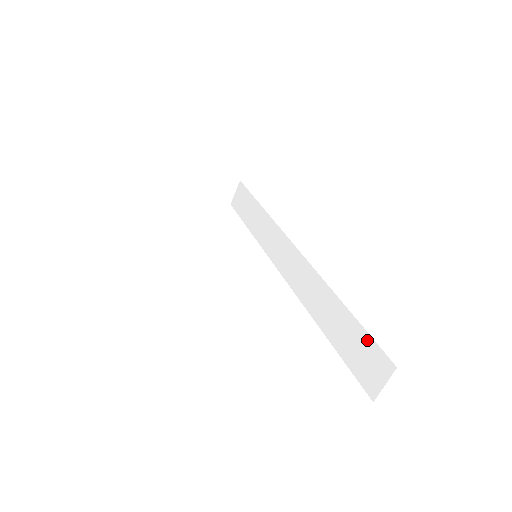
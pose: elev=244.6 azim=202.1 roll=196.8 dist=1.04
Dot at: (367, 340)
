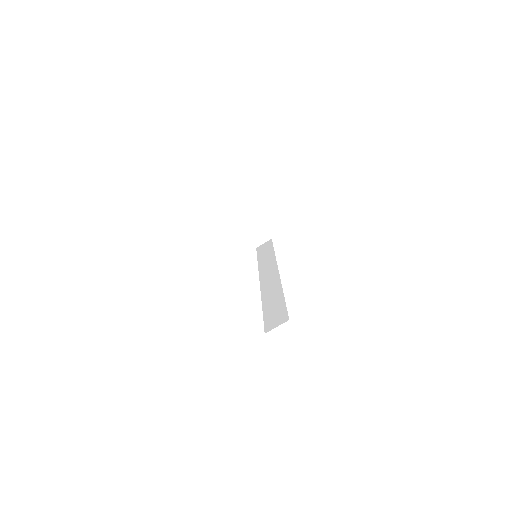
Dot at: (283, 309)
